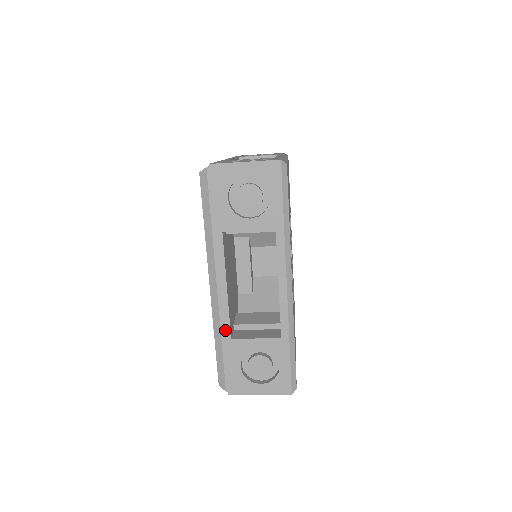
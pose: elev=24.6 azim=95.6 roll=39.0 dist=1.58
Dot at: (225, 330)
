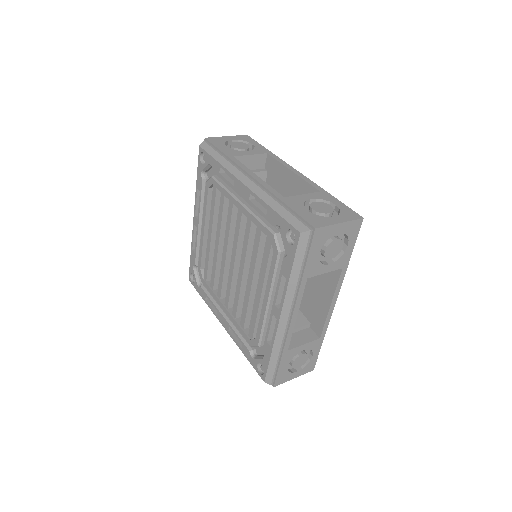
Dot at: (286, 346)
